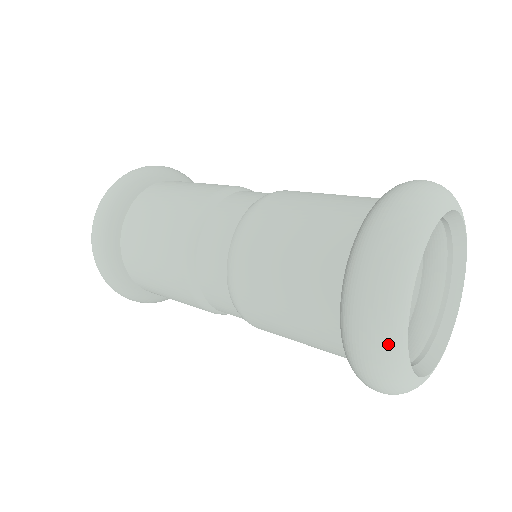
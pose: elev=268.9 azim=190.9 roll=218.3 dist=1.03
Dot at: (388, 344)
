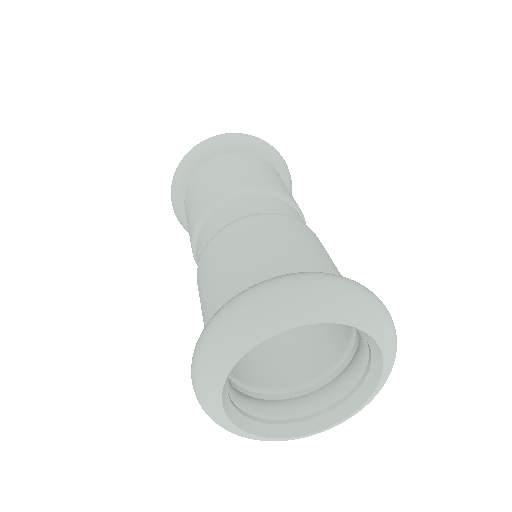
Dot at: (204, 402)
